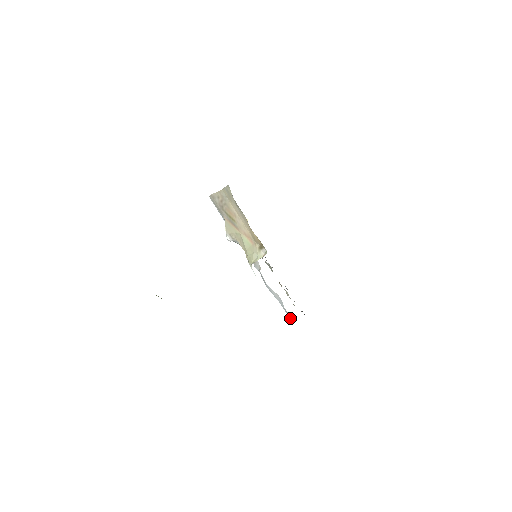
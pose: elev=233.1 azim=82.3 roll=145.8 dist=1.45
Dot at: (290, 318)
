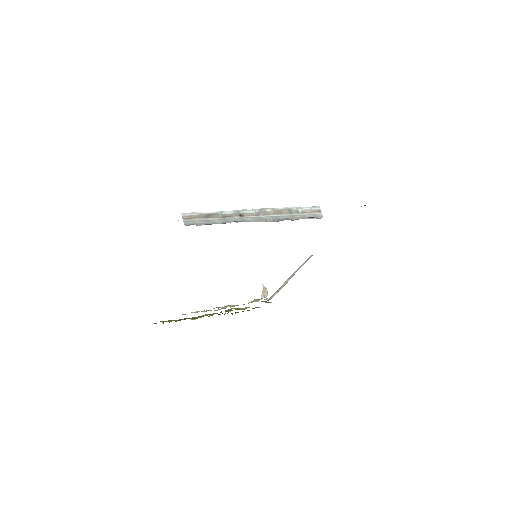
Dot at: occluded
